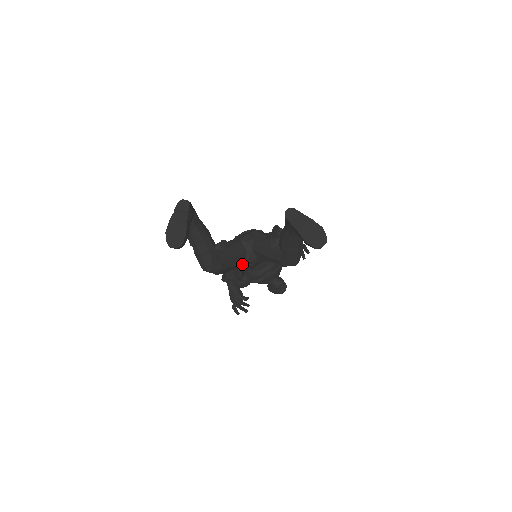
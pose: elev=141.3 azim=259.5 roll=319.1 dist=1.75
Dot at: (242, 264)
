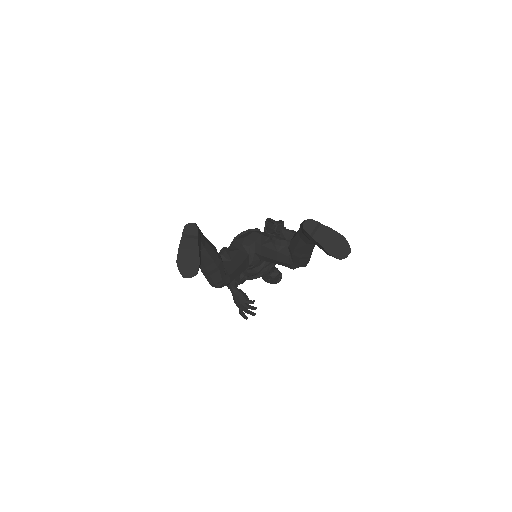
Dot at: occluded
